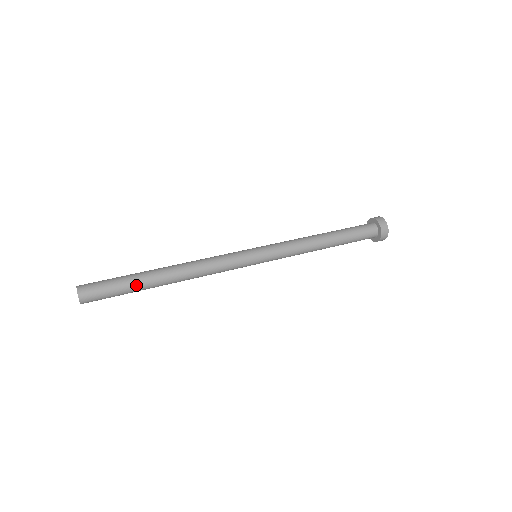
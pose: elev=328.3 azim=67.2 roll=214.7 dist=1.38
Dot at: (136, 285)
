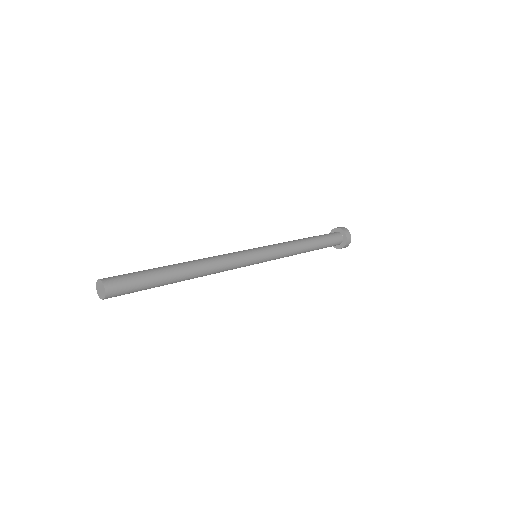
Dot at: (160, 280)
